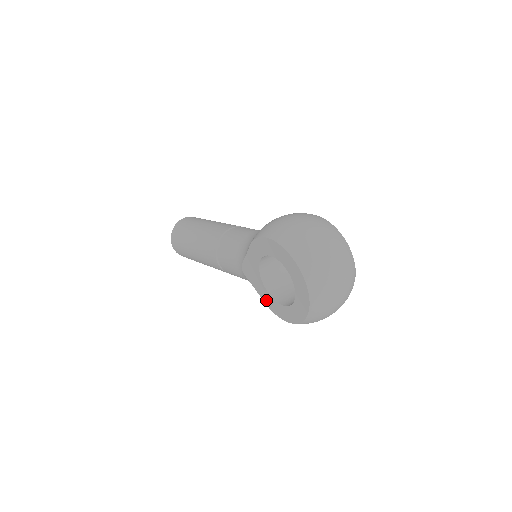
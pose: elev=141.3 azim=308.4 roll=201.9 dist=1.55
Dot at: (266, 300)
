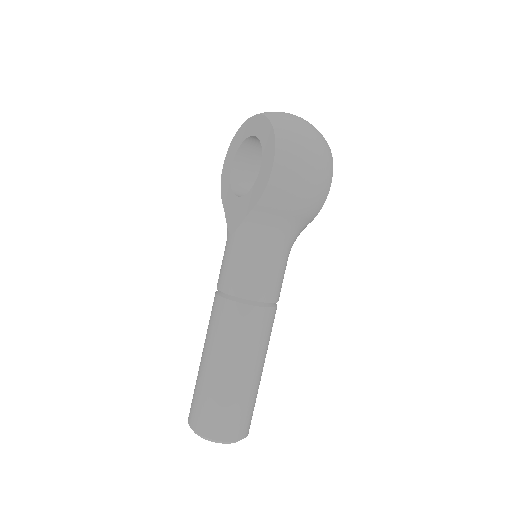
Dot at: (254, 199)
